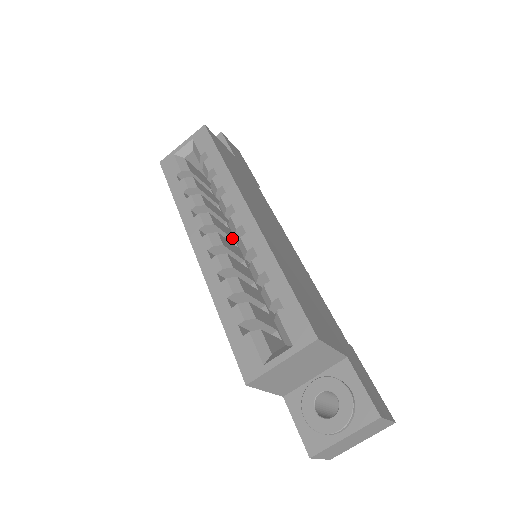
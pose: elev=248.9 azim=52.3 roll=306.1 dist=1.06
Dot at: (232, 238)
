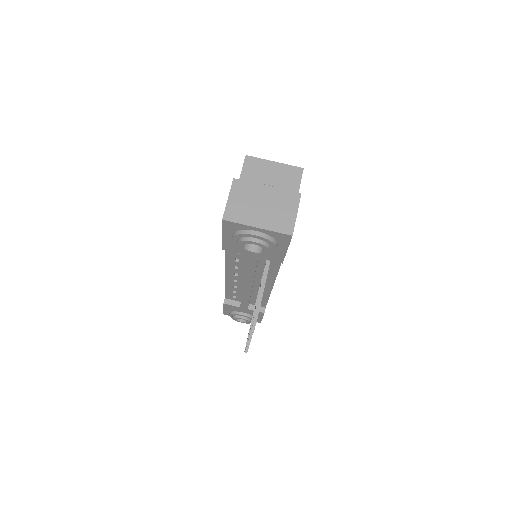
Dot at: occluded
